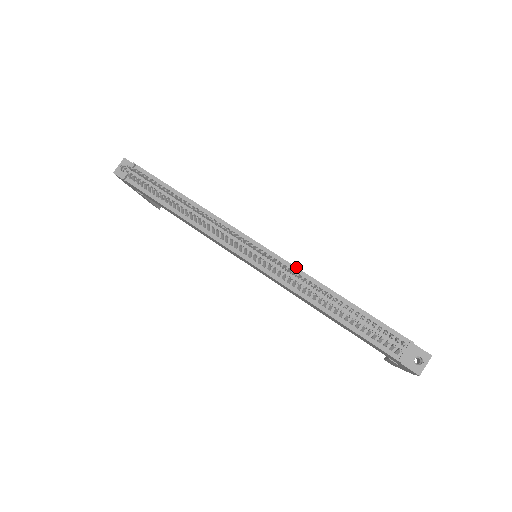
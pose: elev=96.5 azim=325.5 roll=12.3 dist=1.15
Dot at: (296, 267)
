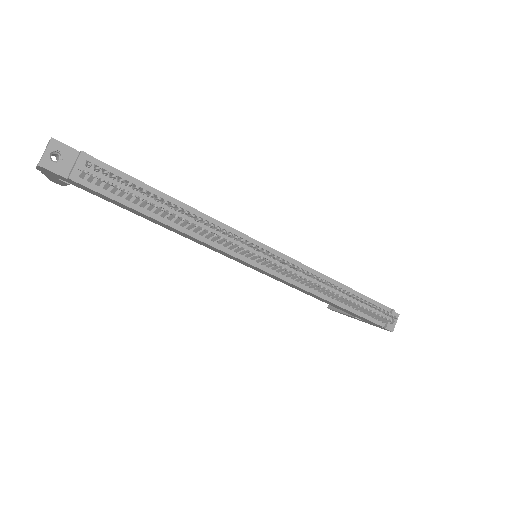
Dot at: (307, 266)
